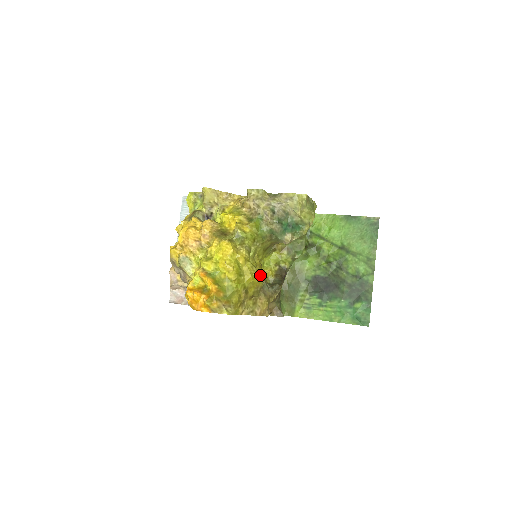
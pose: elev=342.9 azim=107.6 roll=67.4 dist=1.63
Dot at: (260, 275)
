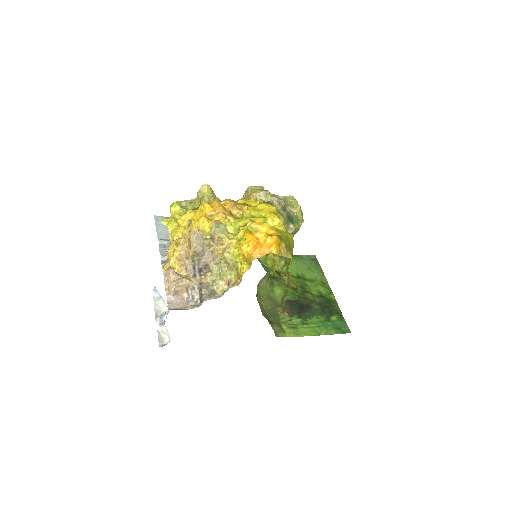
Dot at: occluded
